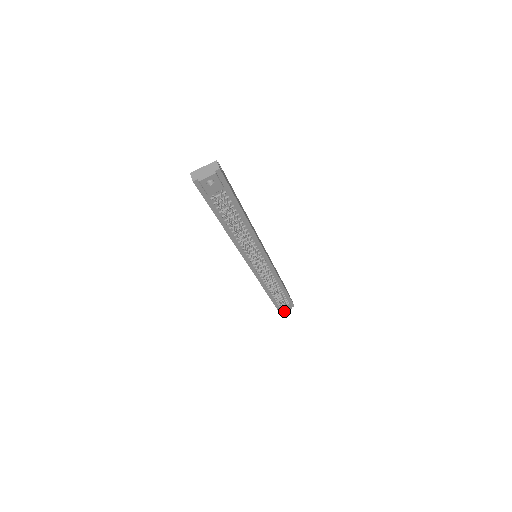
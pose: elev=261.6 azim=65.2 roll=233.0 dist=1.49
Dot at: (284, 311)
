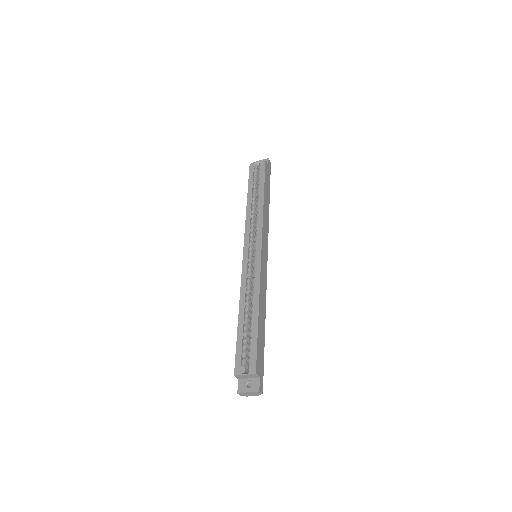
Dot at: occluded
